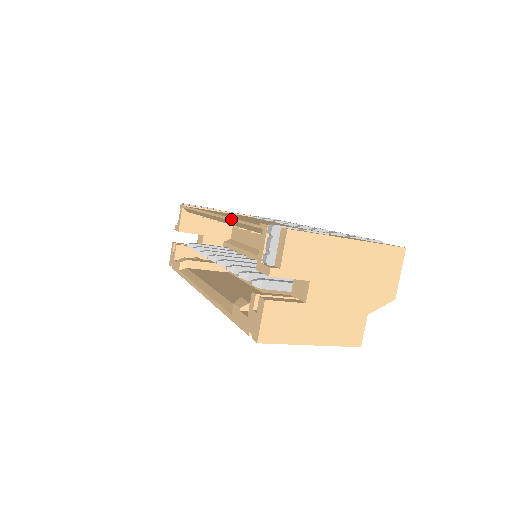
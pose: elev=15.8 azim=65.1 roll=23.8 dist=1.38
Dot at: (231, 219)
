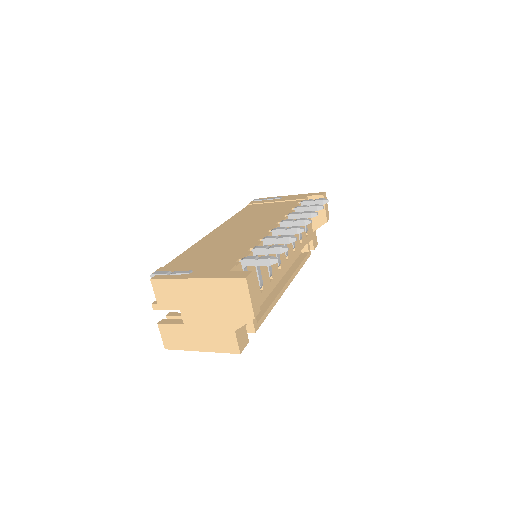
Dot at: (190, 248)
